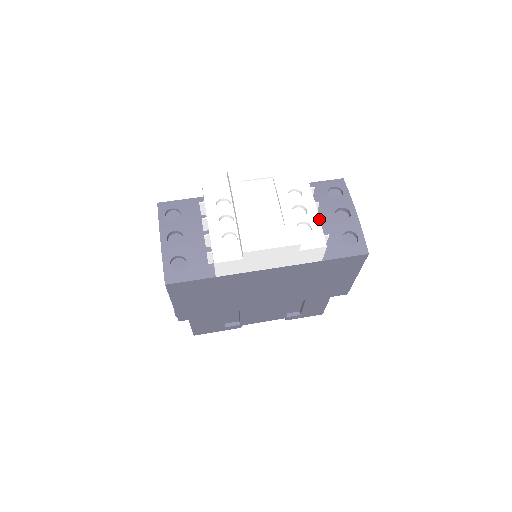
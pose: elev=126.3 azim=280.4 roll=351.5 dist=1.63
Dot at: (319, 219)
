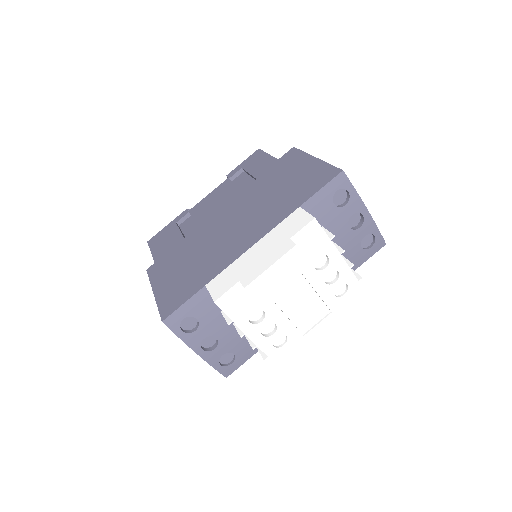
Dot at: (352, 273)
